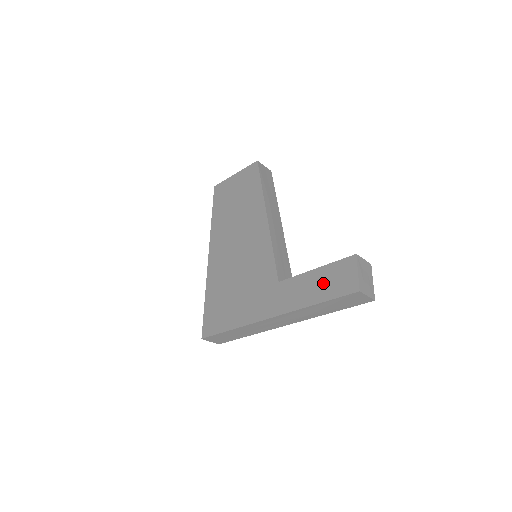
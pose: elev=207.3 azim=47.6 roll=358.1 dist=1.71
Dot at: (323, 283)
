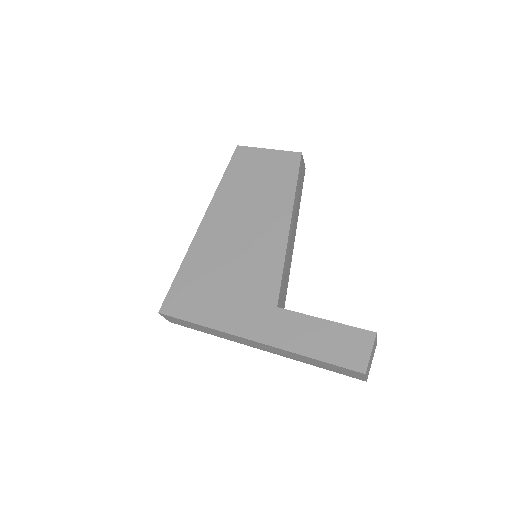
Dot at: (328, 341)
